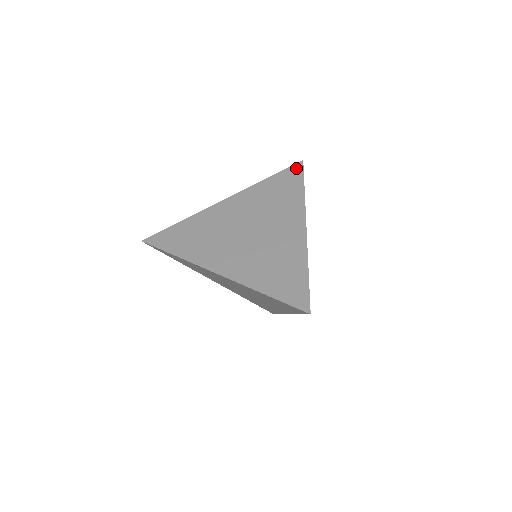
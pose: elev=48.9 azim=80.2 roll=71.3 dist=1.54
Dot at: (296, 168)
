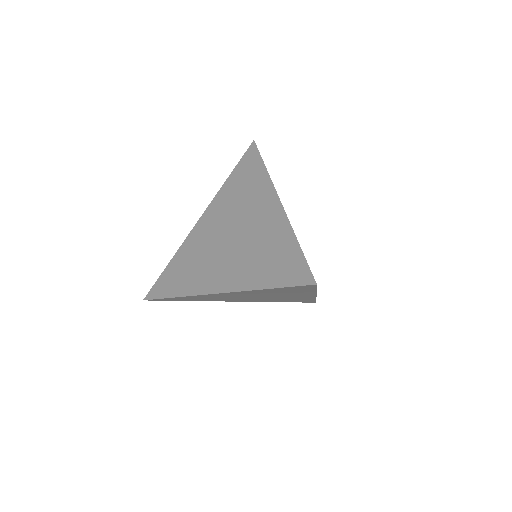
Dot at: (250, 151)
